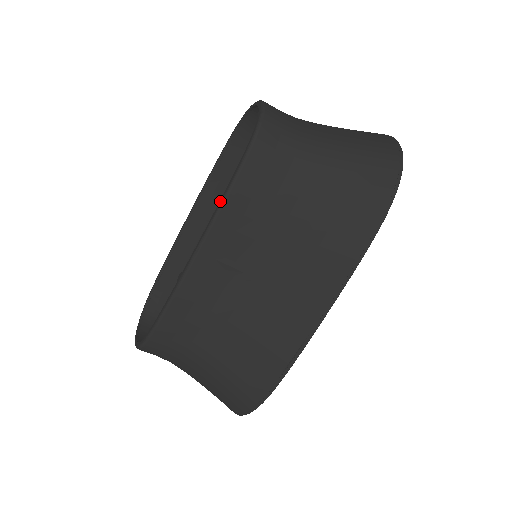
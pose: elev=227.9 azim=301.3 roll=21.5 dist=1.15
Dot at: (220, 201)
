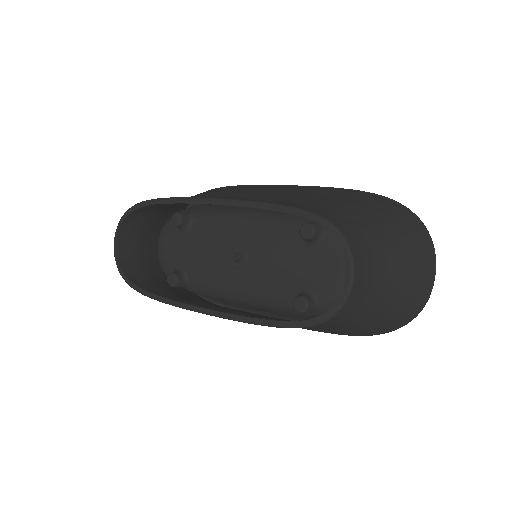
Dot at: (249, 320)
